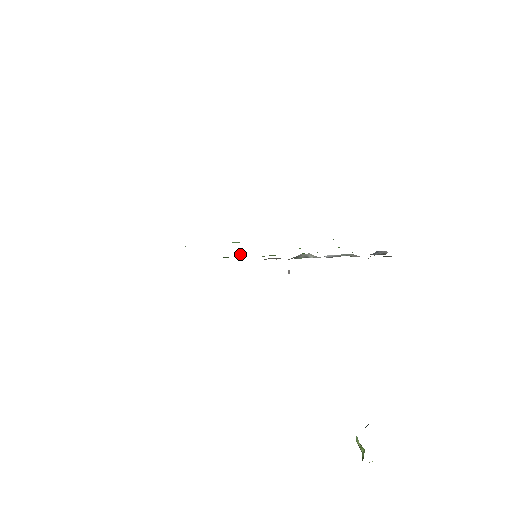
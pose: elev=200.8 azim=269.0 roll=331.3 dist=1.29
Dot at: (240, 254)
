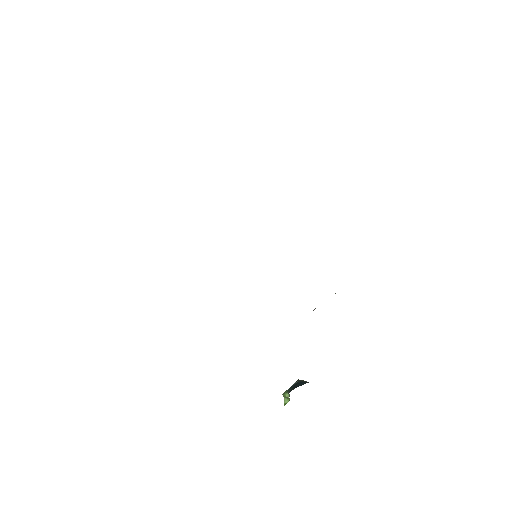
Dot at: occluded
